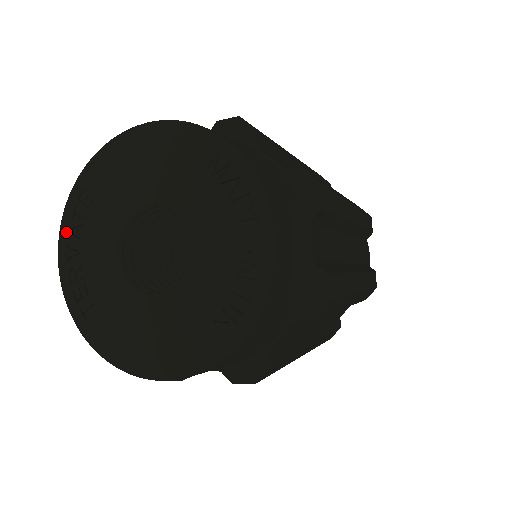
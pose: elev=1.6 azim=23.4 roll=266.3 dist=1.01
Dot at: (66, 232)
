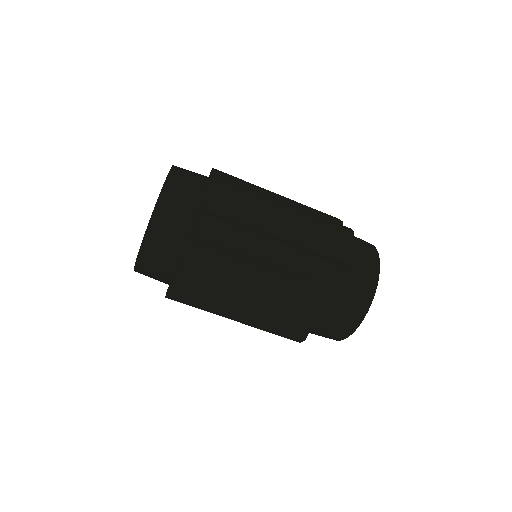
Dot at: occluded
